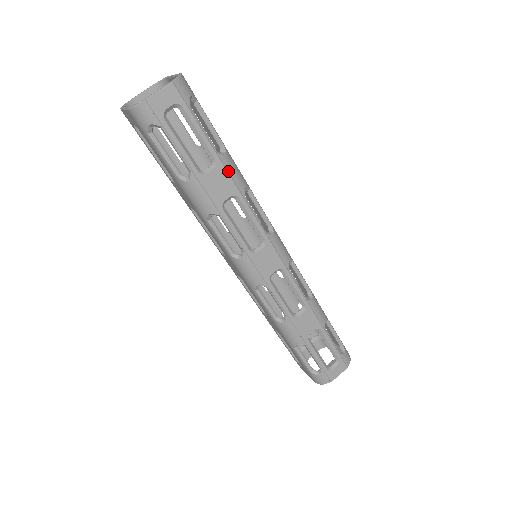
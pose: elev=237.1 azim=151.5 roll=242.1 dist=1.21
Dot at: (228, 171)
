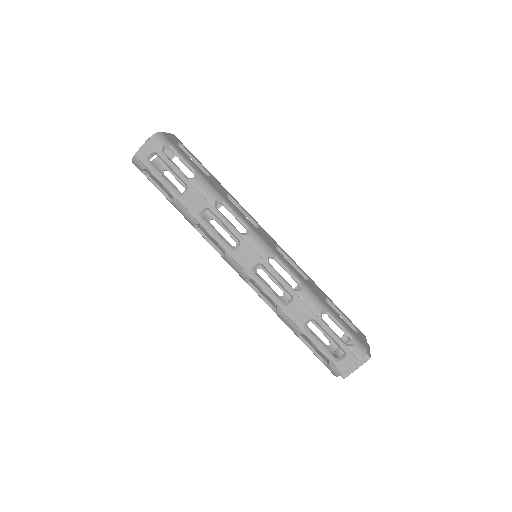
Dot at: (198, 190)
